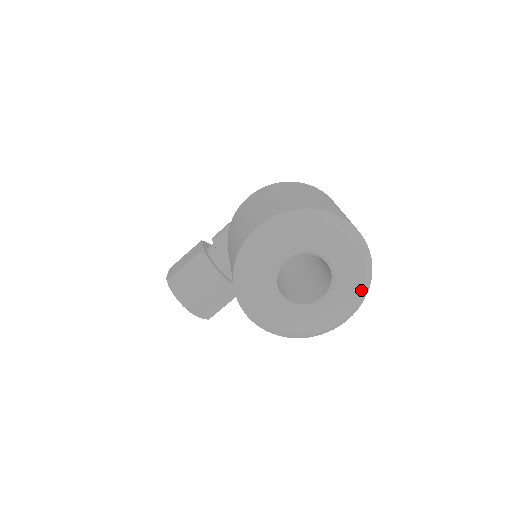
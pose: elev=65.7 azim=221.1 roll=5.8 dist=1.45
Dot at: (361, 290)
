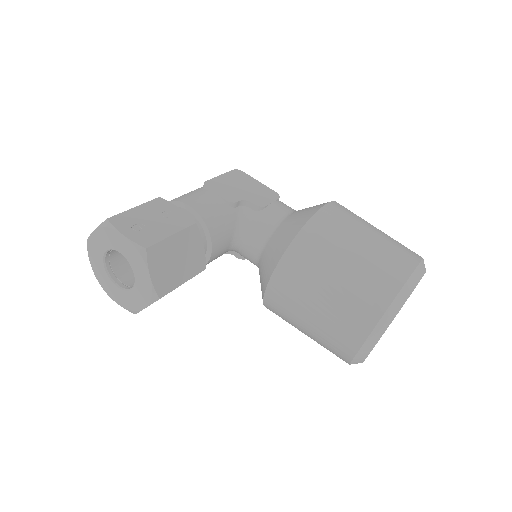
Dot at: occluded
